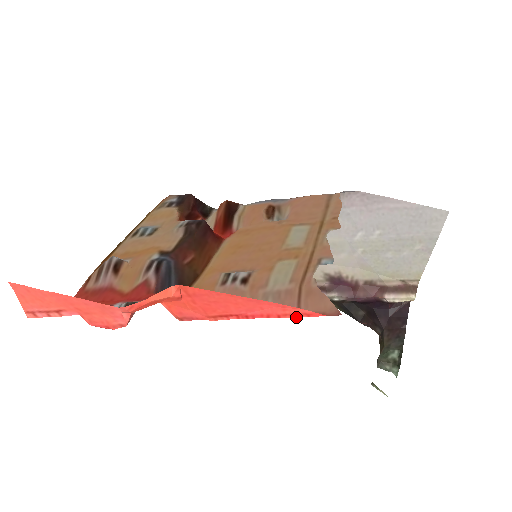
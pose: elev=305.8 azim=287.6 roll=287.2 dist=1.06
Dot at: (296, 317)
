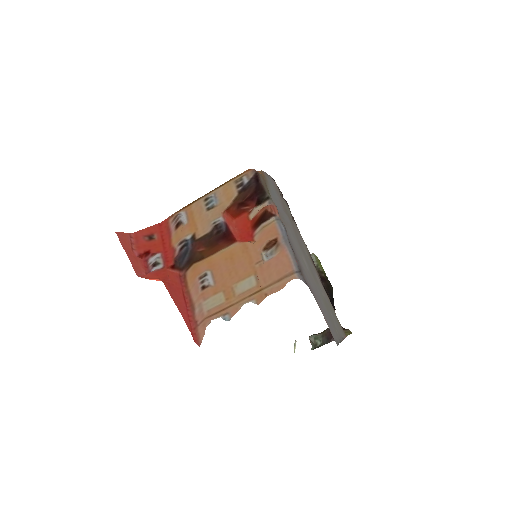
Dot at: (192, 328)
